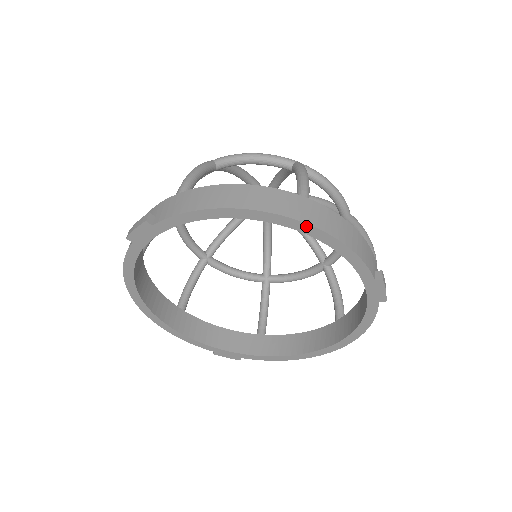
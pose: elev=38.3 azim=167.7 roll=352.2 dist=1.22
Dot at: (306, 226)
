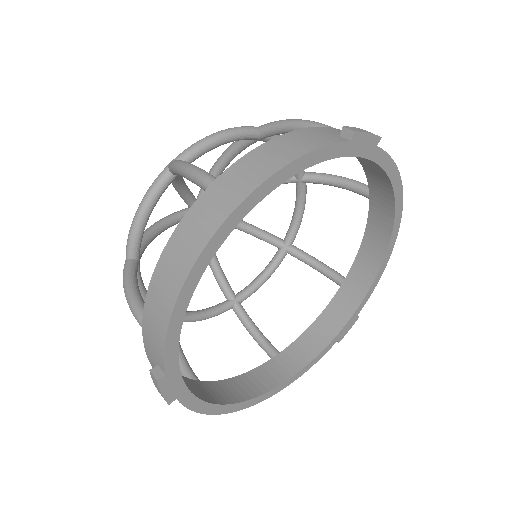
Dot at: (247, 201)
